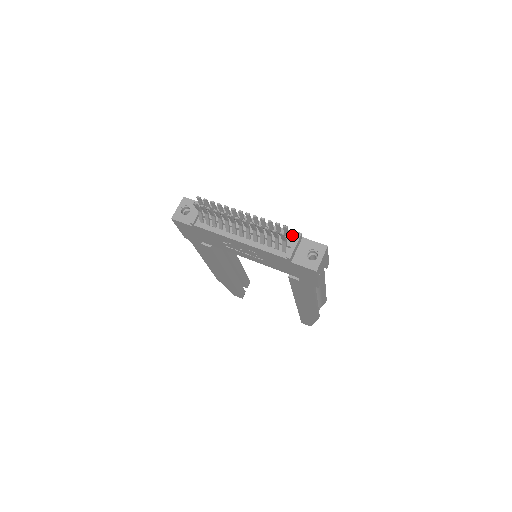
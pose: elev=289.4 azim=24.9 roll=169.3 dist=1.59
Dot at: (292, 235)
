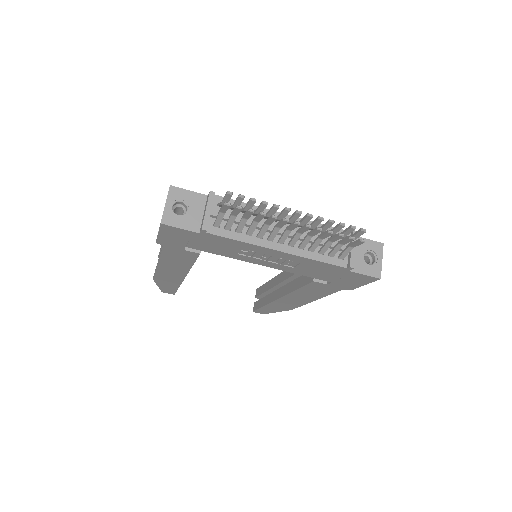
Dot at: occluded
